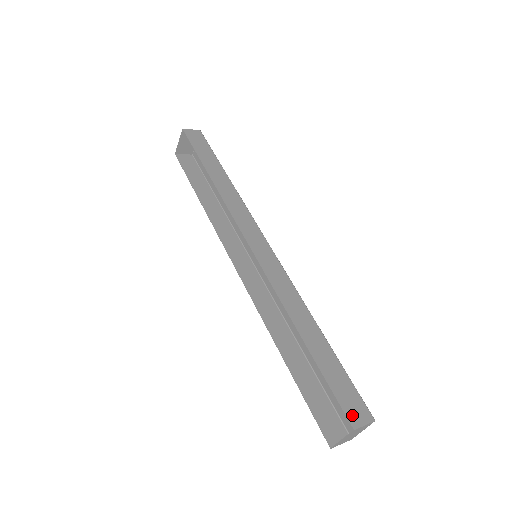
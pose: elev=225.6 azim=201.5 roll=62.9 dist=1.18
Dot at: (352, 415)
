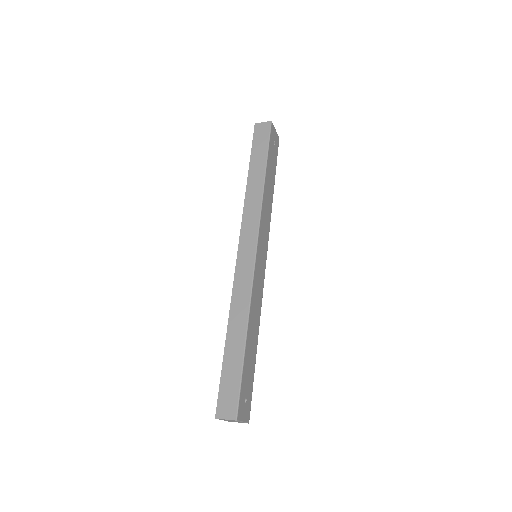
Dot at: (221, 408)
